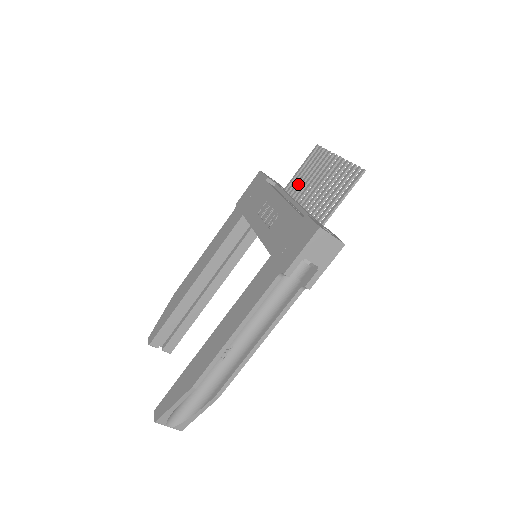
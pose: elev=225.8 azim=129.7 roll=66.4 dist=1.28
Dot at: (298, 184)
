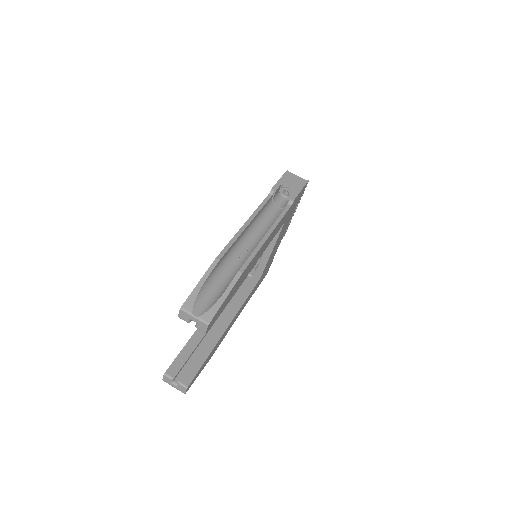
Dot at: occluded
